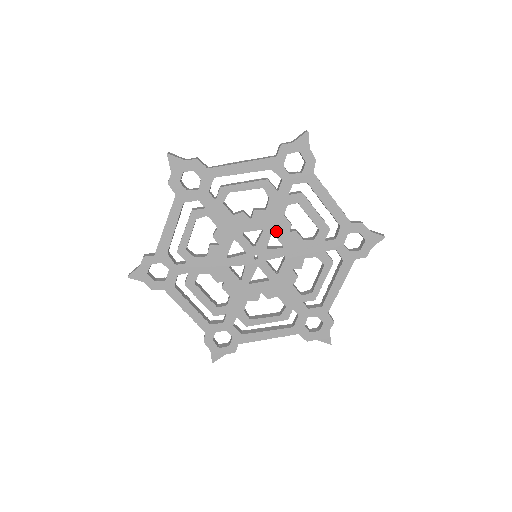
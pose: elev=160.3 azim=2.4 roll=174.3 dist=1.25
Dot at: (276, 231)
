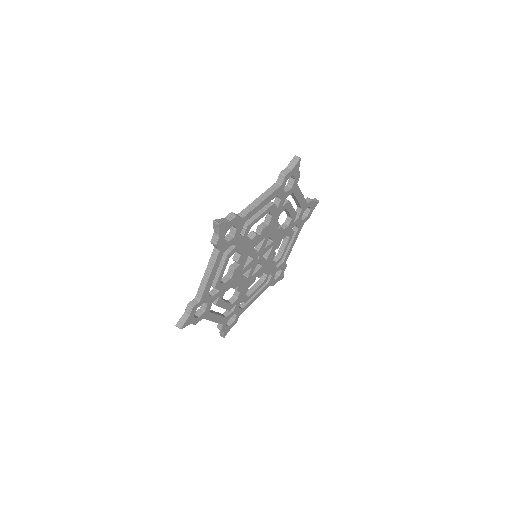
Dot at: (271, 234)
